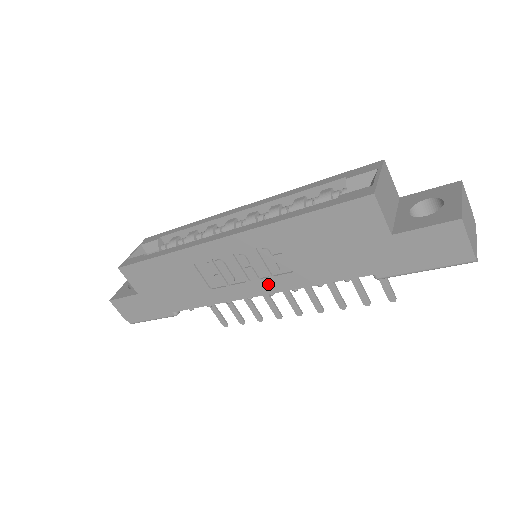
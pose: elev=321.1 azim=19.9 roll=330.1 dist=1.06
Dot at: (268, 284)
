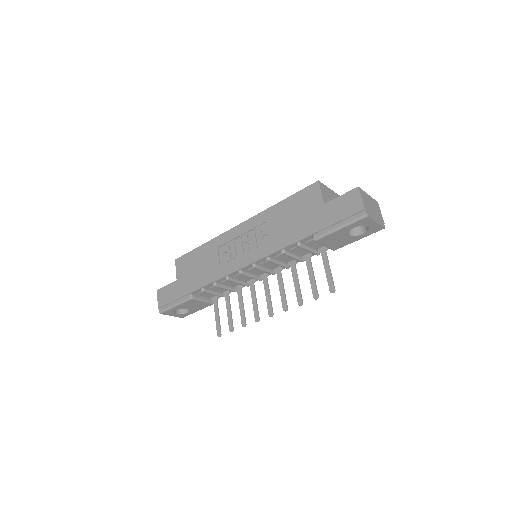
Dot at: (254, 255)
